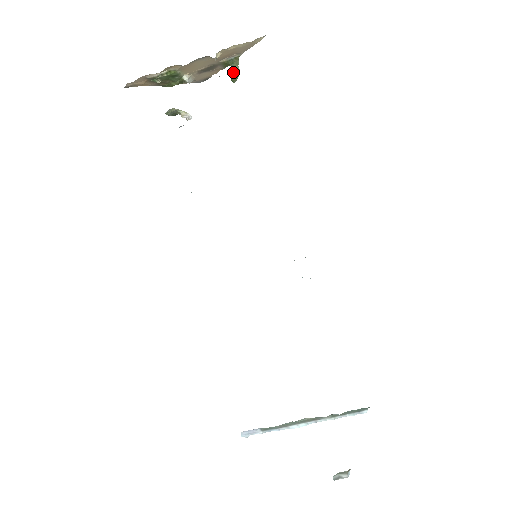
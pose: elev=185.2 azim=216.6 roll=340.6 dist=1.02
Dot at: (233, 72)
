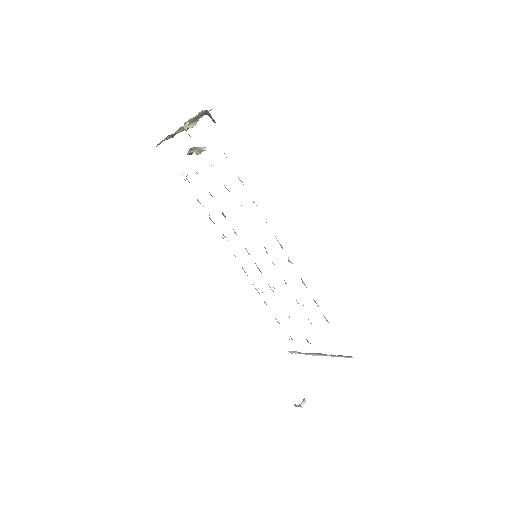
Dot at: occluded
